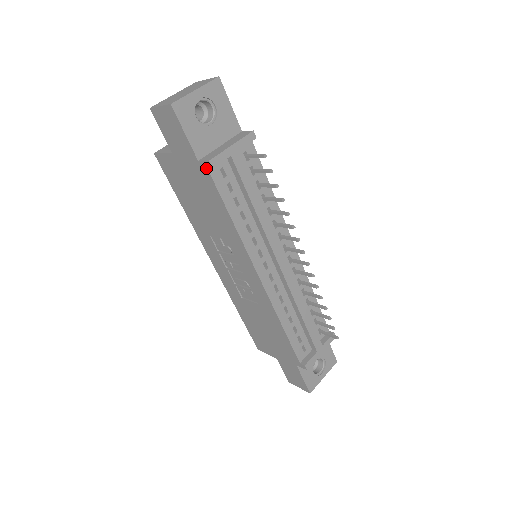
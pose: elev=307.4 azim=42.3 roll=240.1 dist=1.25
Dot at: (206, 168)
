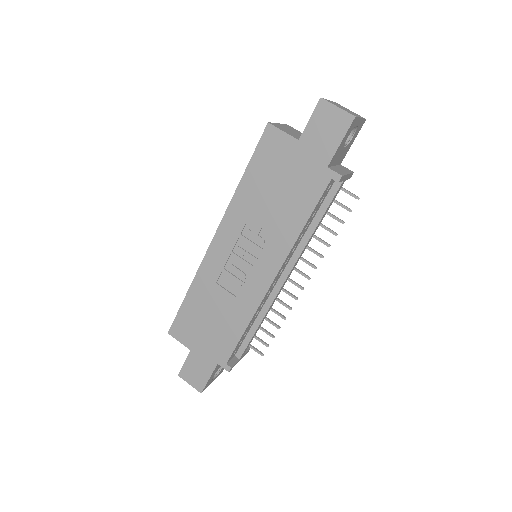
Dot at: (330, 177)
